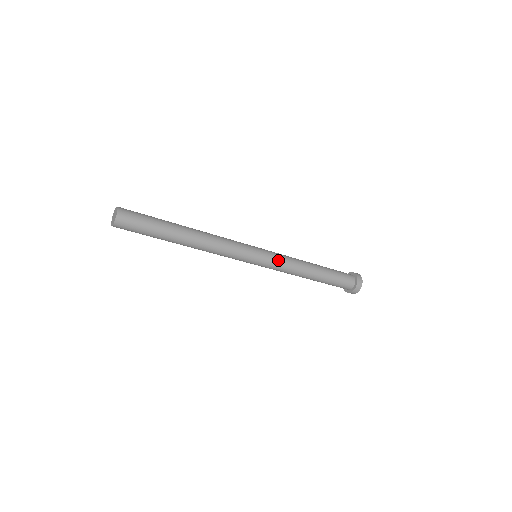
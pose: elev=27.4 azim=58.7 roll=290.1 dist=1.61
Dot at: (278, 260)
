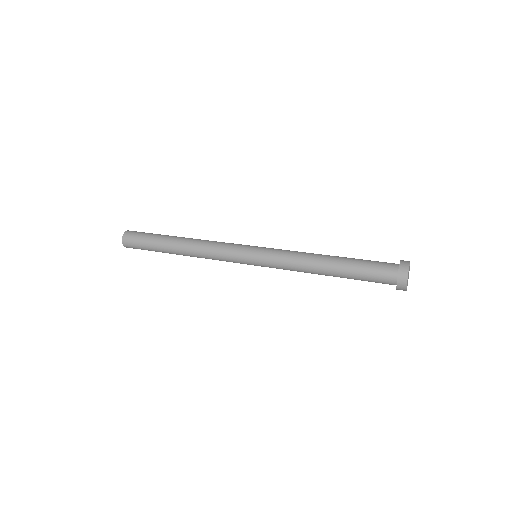
Dot at: (276, 268)
